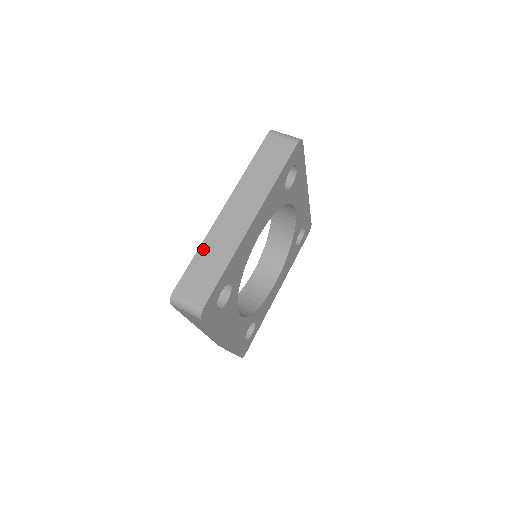
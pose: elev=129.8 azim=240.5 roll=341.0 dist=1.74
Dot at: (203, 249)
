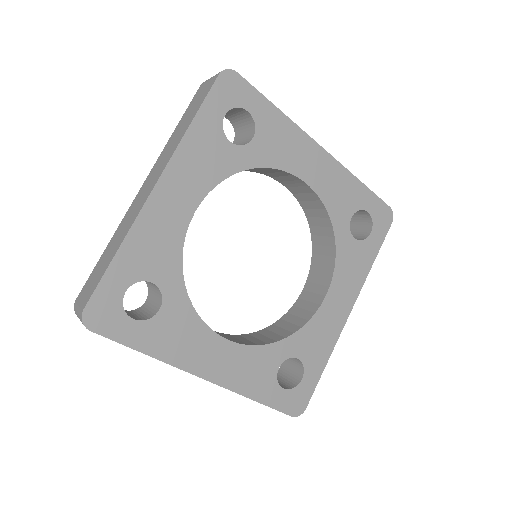
Dot at: occluded
